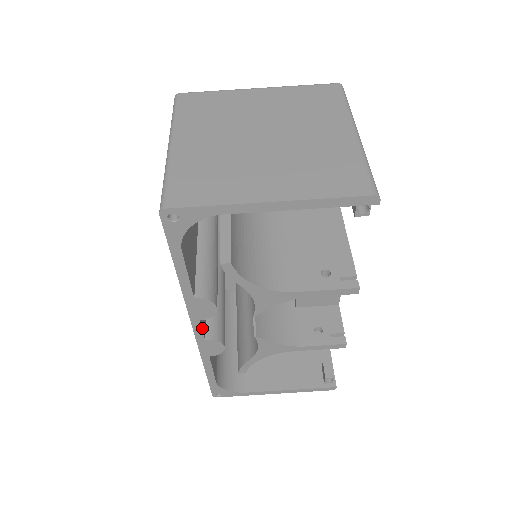
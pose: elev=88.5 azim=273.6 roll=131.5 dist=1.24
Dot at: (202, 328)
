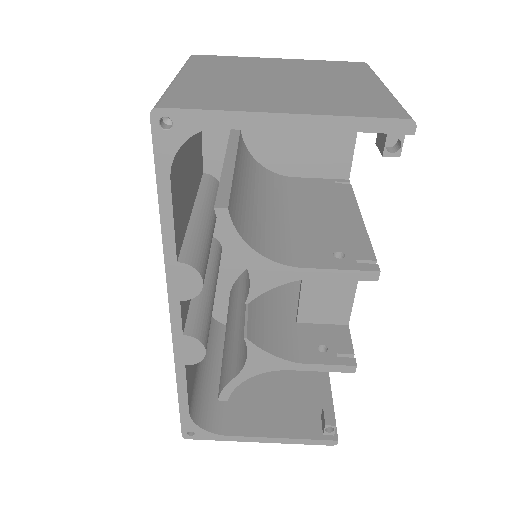
Dot at: (181, 316)
